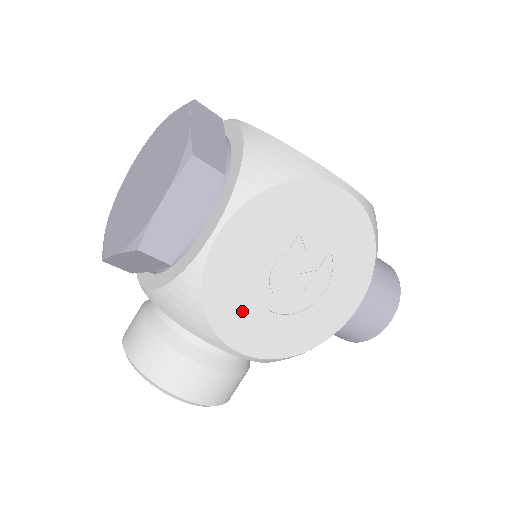
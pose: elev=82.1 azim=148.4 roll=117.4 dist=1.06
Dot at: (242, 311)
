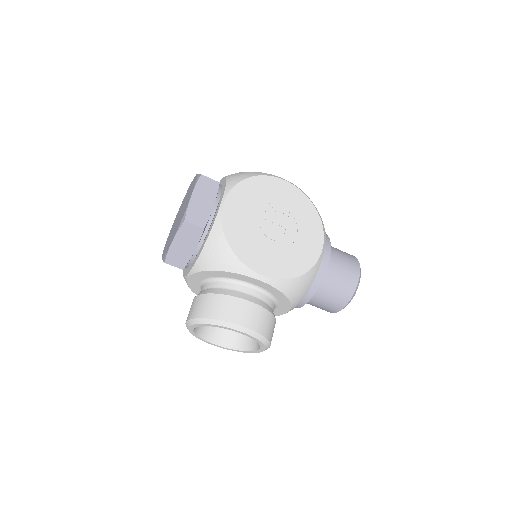
Dot at: (251, 246)
